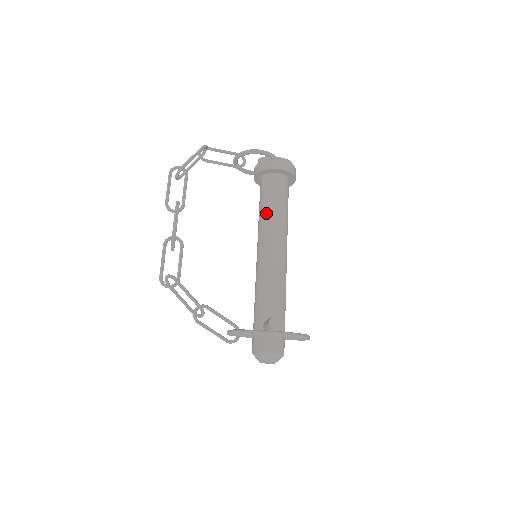
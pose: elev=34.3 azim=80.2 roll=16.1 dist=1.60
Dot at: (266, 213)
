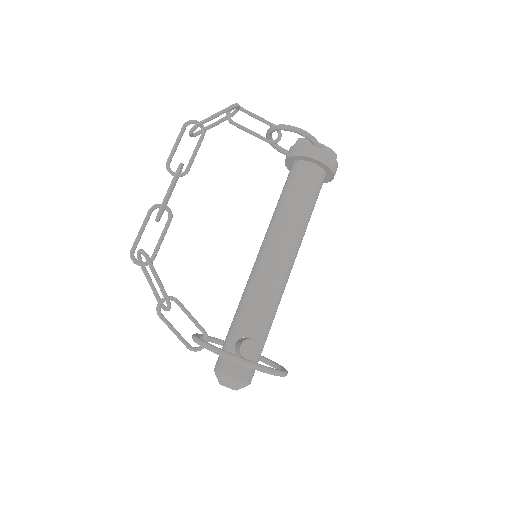
Dot at: (284, 208)
